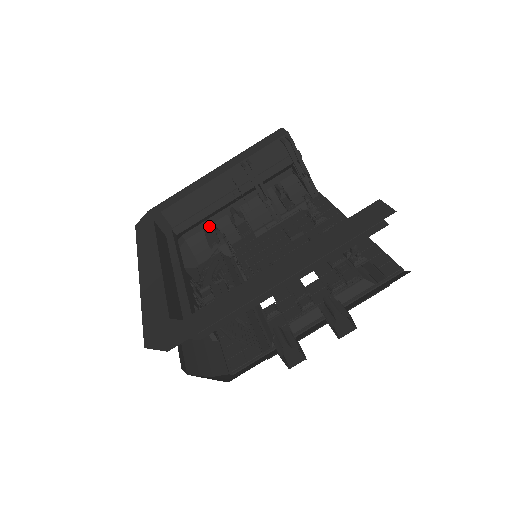
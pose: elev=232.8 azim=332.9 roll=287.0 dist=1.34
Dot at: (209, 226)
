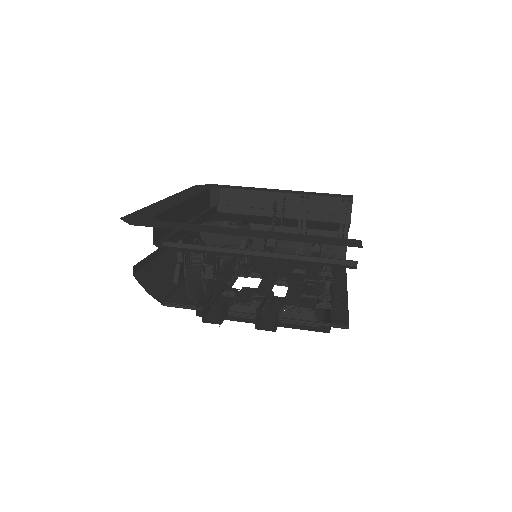
Dot at: occluded
